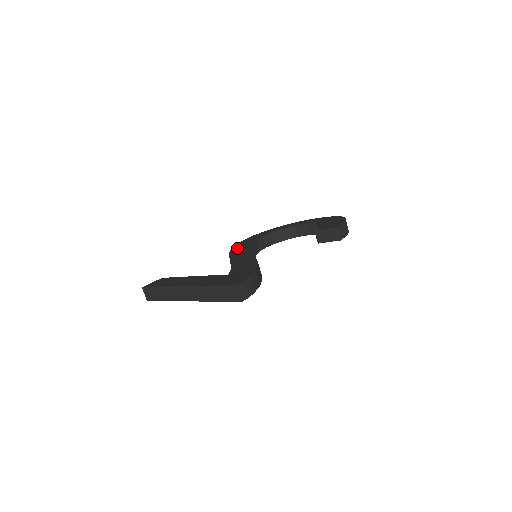
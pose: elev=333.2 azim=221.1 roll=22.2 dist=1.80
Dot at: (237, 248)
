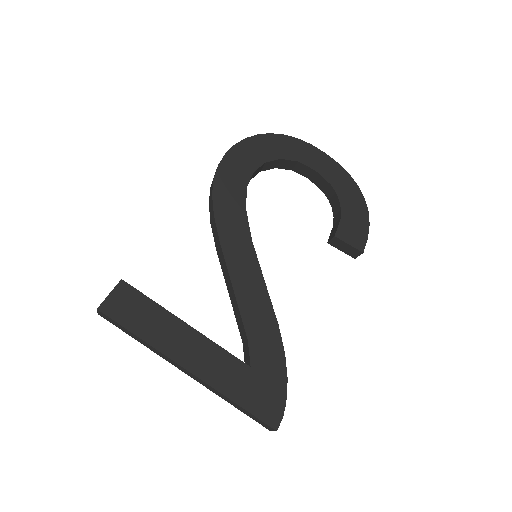
Dot at: (225, 212)
